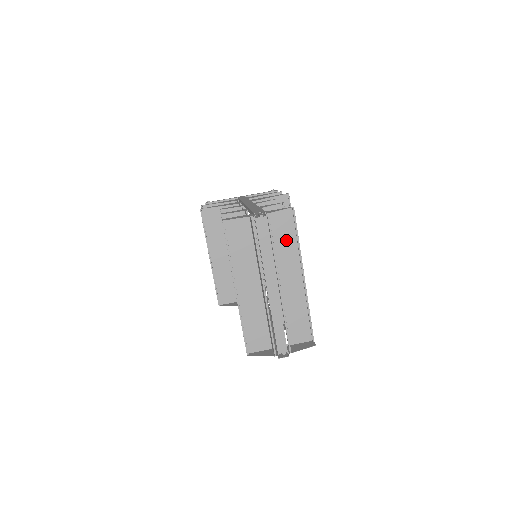
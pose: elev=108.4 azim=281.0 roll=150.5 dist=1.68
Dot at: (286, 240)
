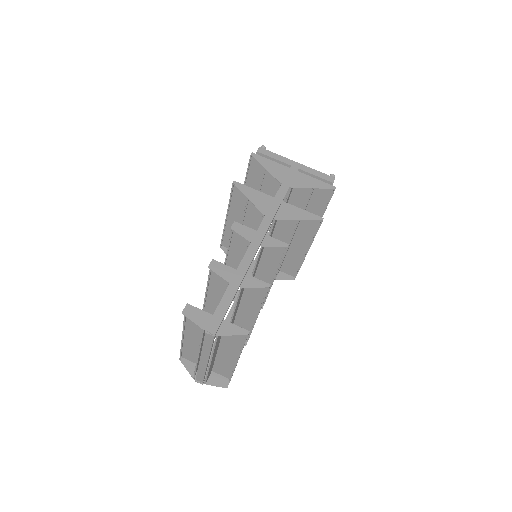
Dot at: (235, 339)
